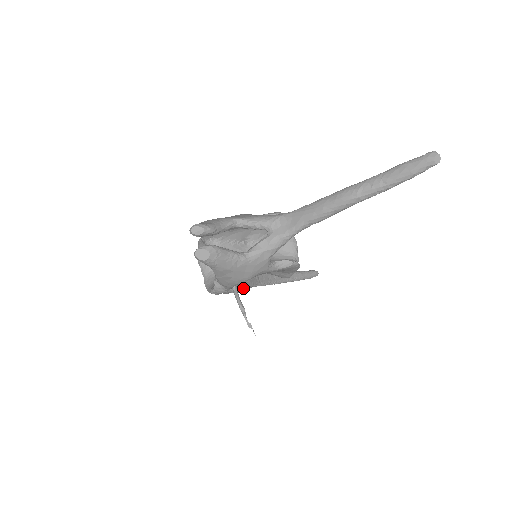
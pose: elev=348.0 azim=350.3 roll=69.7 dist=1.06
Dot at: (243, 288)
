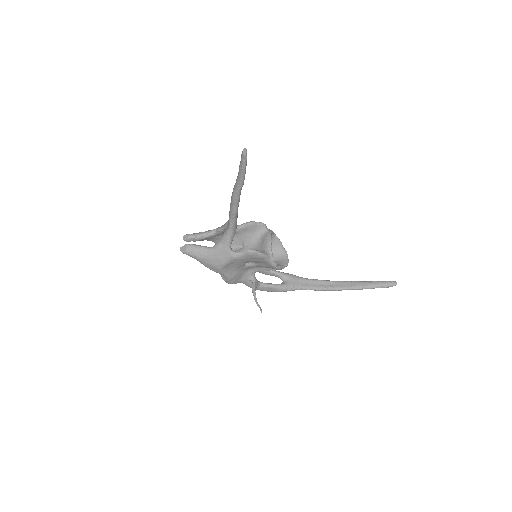
Dot at: (279, 287)
